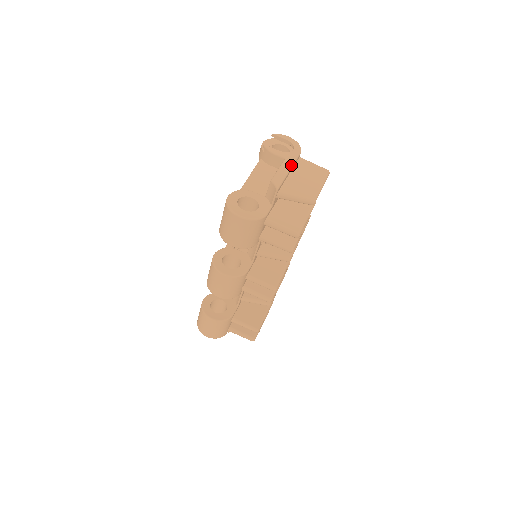
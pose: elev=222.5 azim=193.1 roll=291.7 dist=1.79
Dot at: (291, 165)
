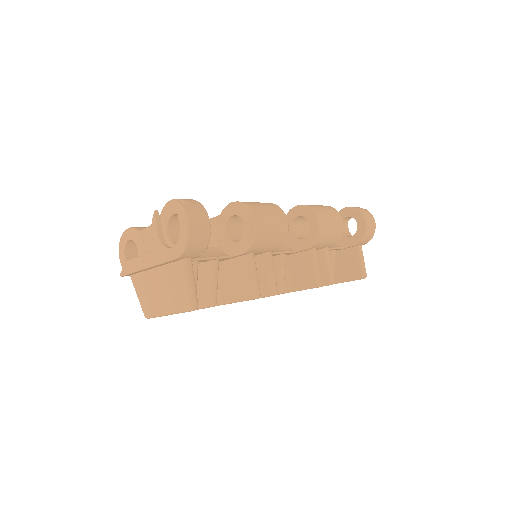
Dot at: (150, 265)
